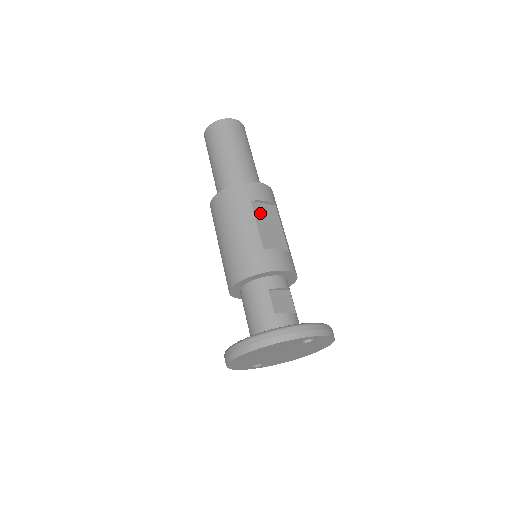
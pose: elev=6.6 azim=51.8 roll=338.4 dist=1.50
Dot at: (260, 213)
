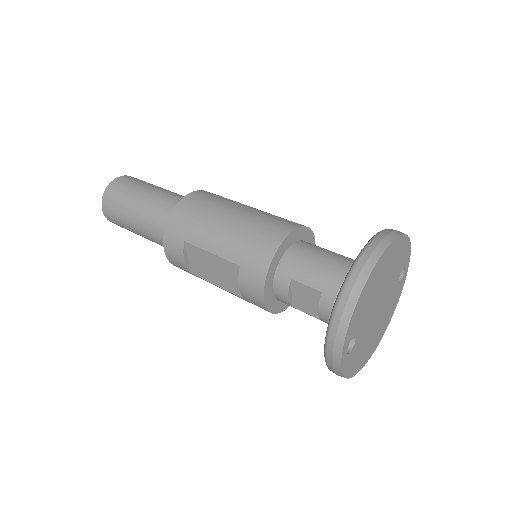
Dot at: occluded
